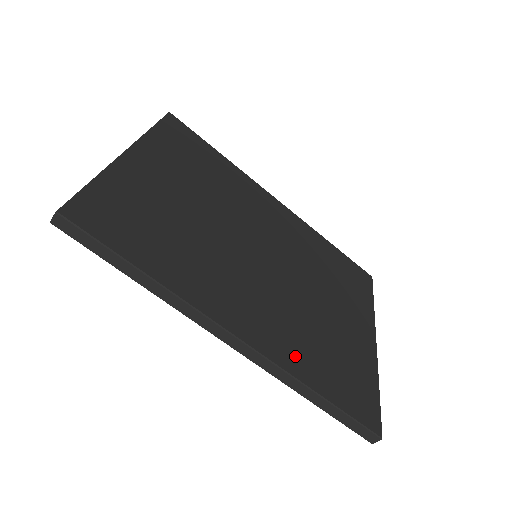
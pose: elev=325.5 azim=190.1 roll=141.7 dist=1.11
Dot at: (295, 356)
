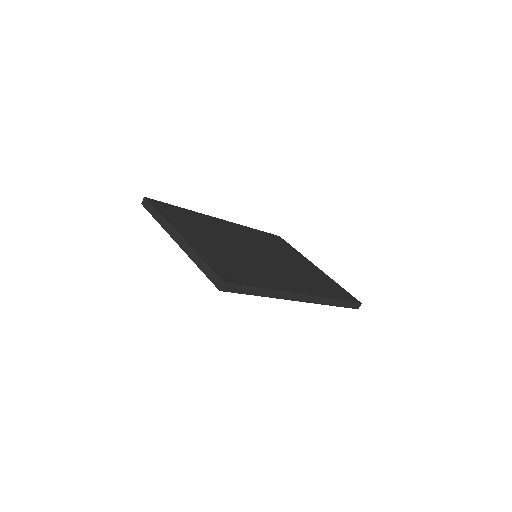
Dot at: (318, 290)
